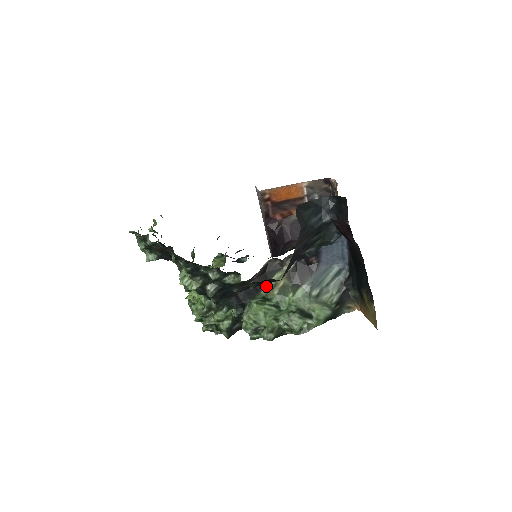
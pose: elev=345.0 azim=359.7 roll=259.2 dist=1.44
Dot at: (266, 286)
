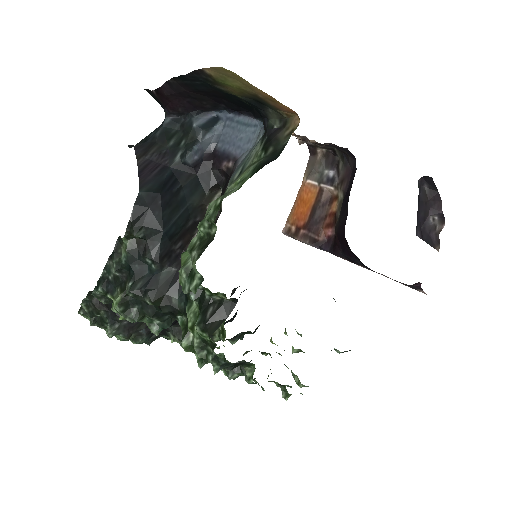
Dot at: occluded
